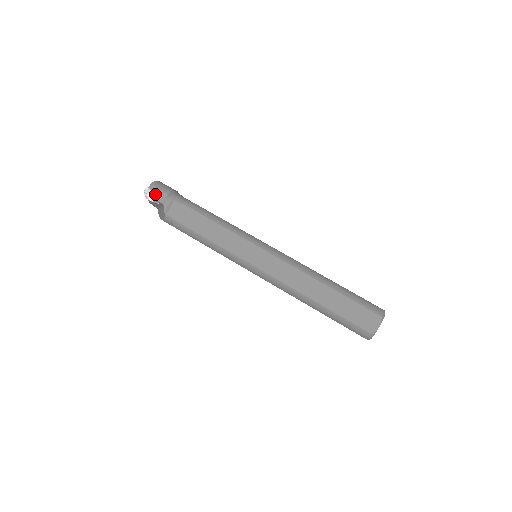
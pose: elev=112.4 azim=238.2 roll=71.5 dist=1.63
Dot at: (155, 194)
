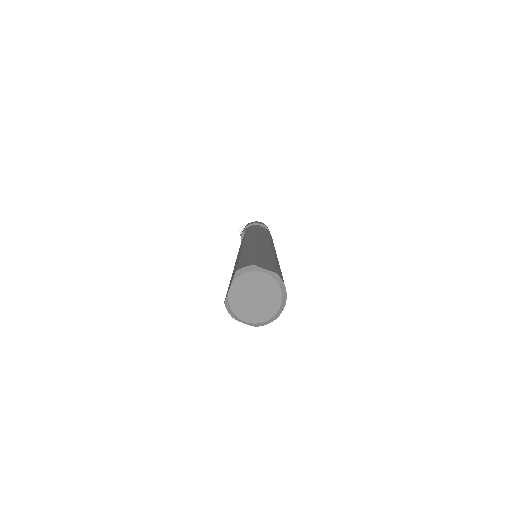
Dot at: occluded
